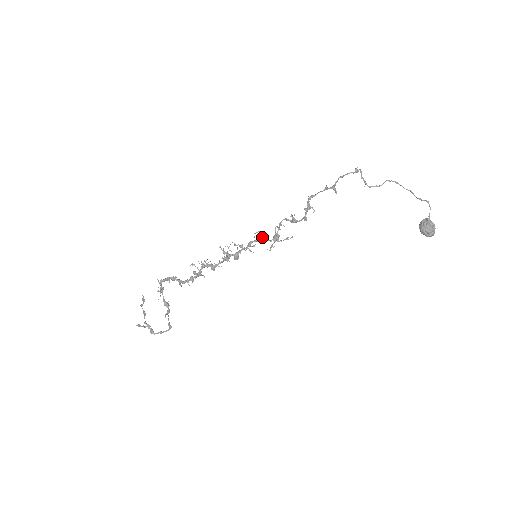
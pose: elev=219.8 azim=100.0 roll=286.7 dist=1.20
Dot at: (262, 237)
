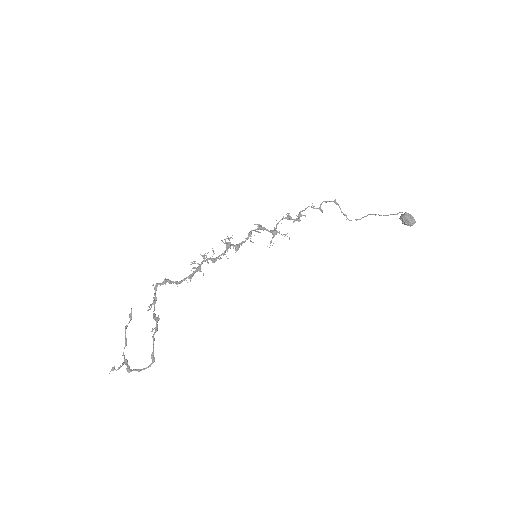
Dot at: (261, 226)
